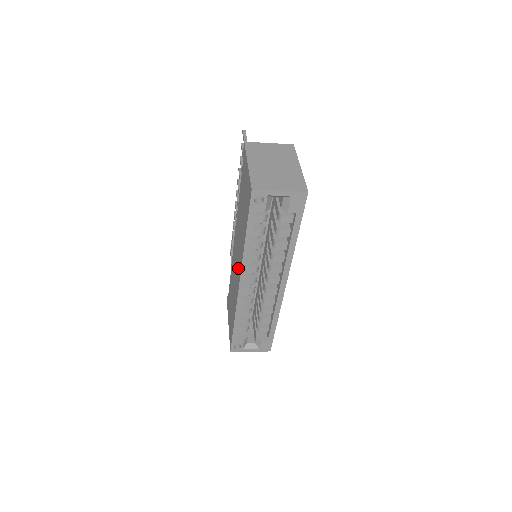
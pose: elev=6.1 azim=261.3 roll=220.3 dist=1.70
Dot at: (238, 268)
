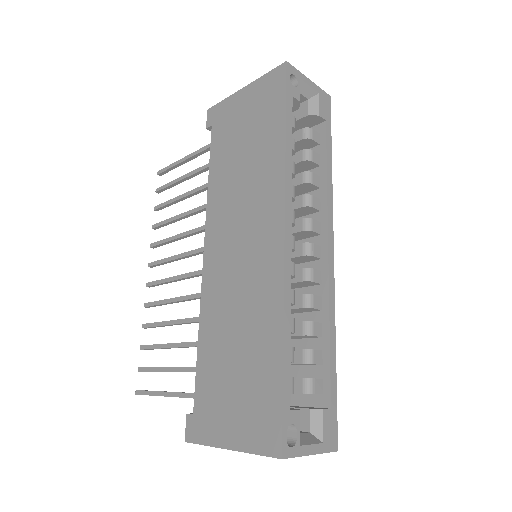
Dot at: (262, 229)
